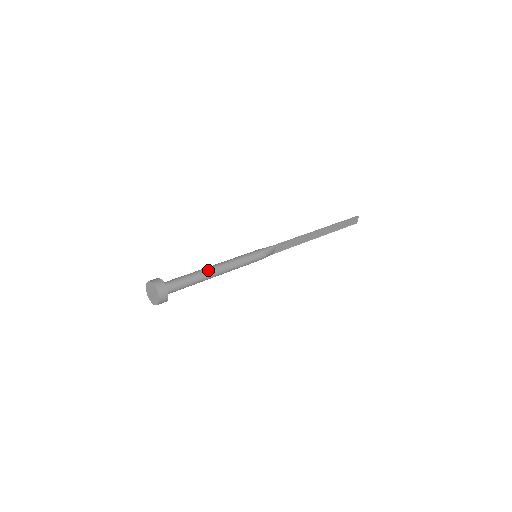
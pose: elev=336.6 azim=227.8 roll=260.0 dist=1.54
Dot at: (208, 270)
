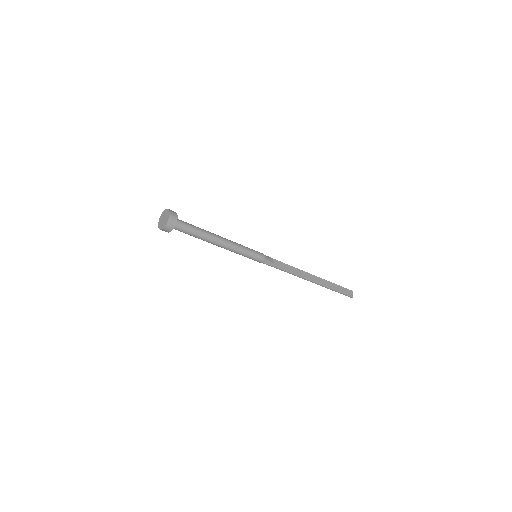
Dot at: (213, 233)
